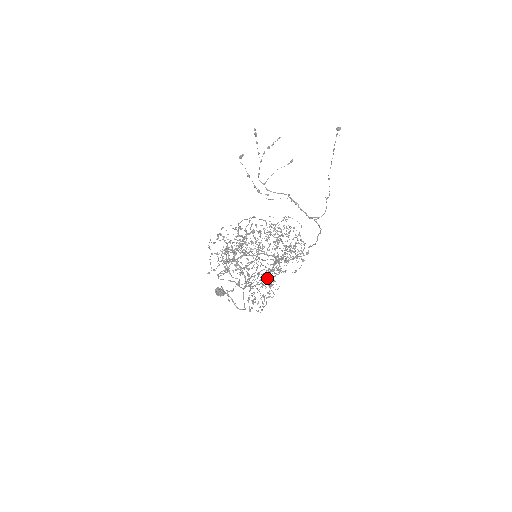
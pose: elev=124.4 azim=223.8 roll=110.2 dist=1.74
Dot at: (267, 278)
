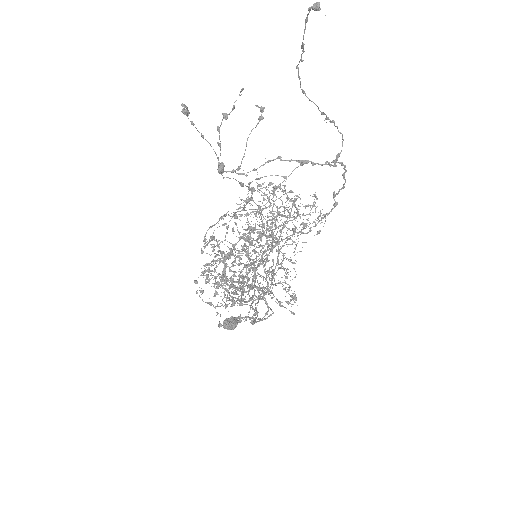
Dot at: (264, 261)
